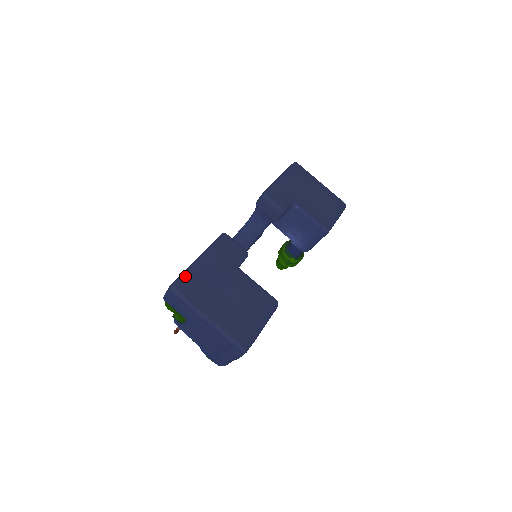
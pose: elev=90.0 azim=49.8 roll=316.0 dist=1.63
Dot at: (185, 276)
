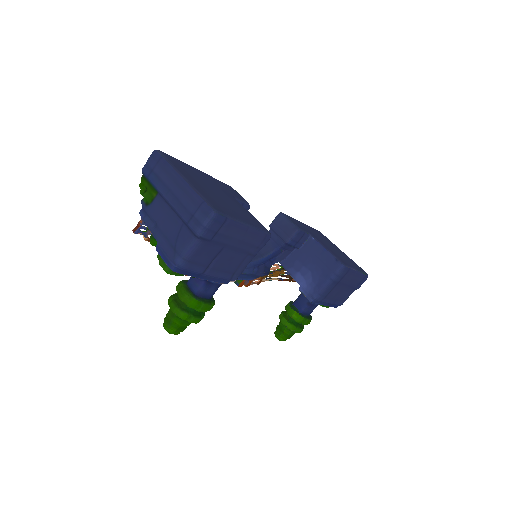
Dot at: occluded
